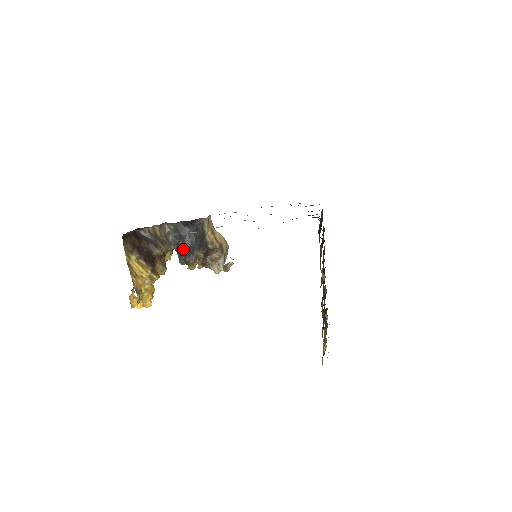
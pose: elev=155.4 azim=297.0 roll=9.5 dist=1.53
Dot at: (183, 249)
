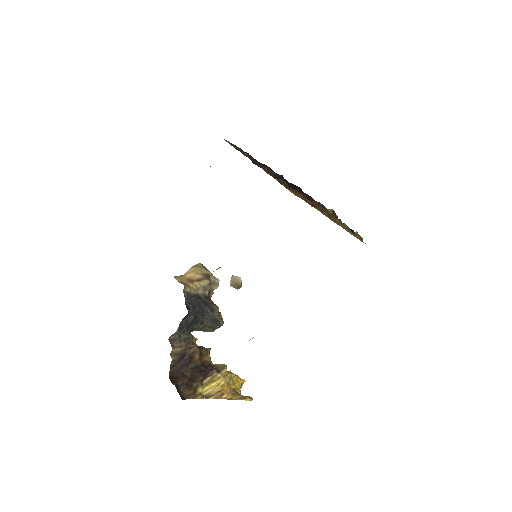
Dot at: (202, 326)
